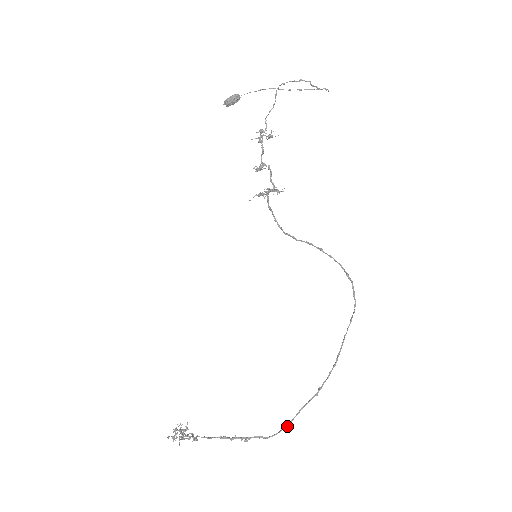
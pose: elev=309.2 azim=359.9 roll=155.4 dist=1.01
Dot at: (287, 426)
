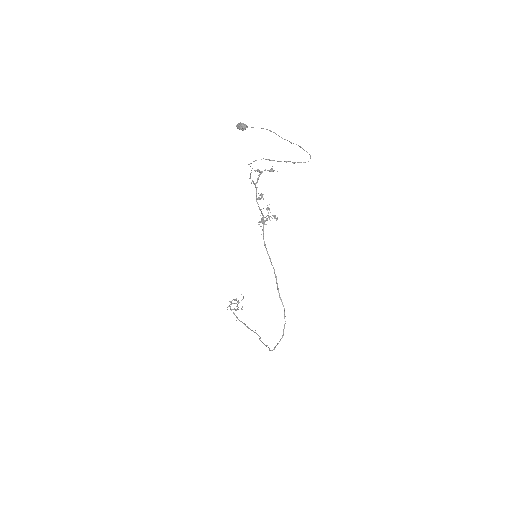
Dot at: (265, 345)
